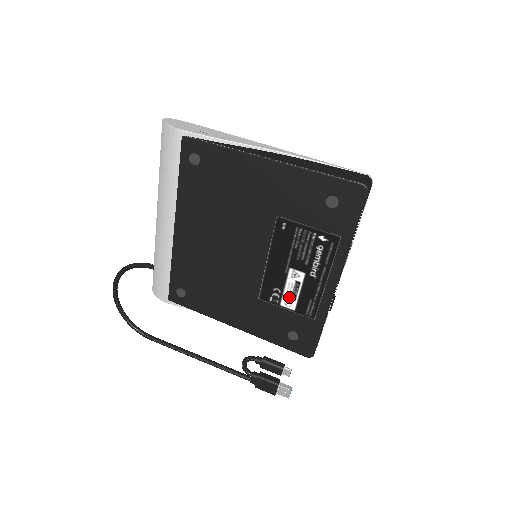
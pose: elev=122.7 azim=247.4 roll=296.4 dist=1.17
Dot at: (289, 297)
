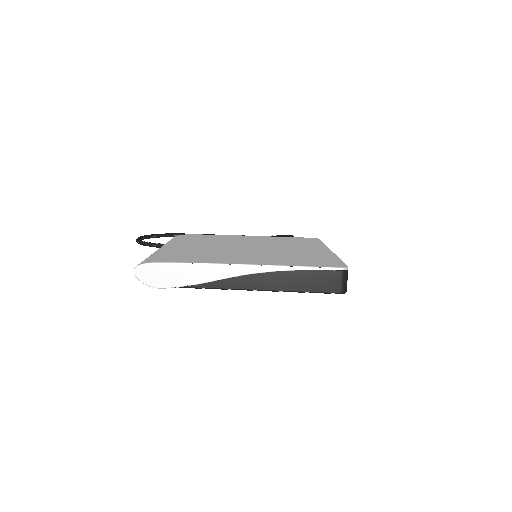
Dot at: occluded
